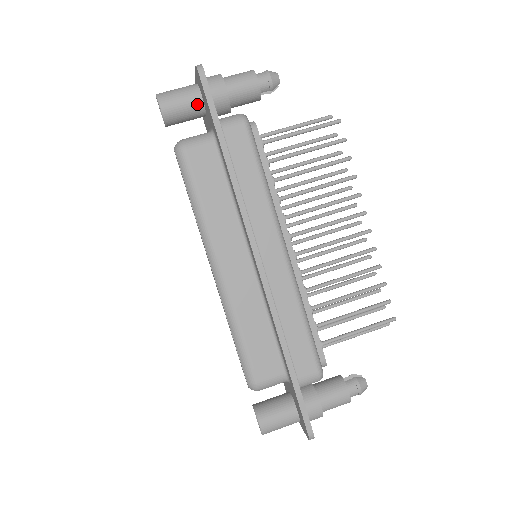
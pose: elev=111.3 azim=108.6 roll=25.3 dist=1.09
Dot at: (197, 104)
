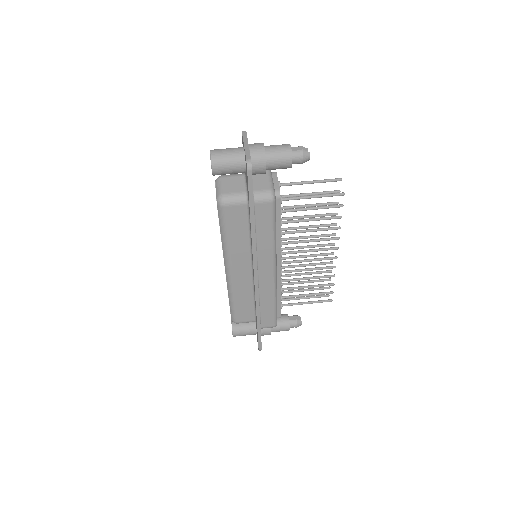
Dot at: (241, 171)
